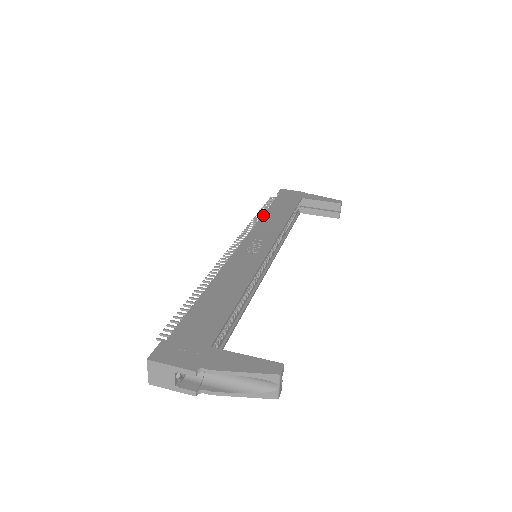
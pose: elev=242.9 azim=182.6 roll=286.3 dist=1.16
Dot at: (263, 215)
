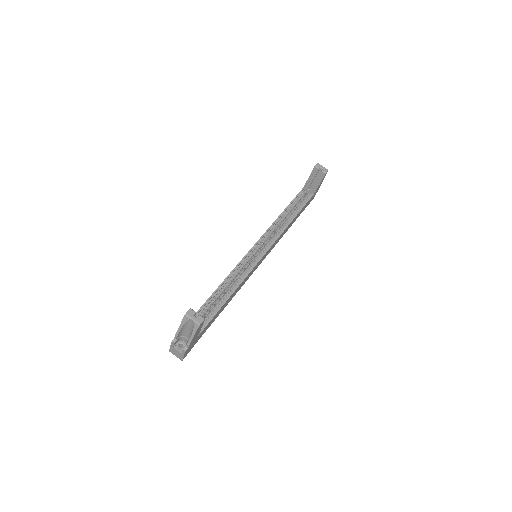
Dot at: occluded
